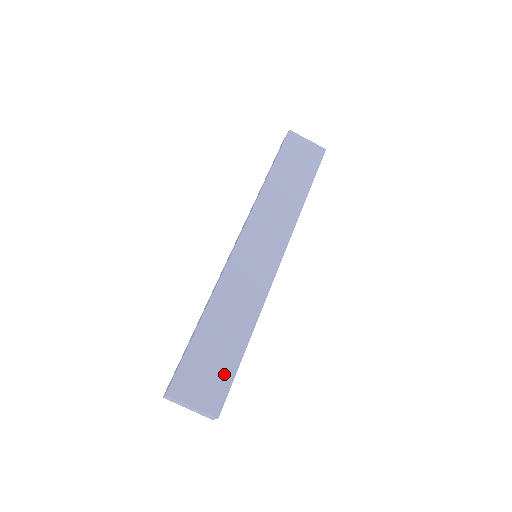
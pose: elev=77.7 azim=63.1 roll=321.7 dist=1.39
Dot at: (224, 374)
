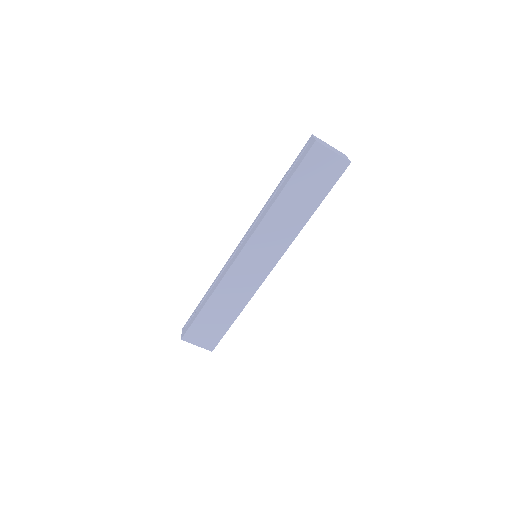
Dot at: (218, 332)
